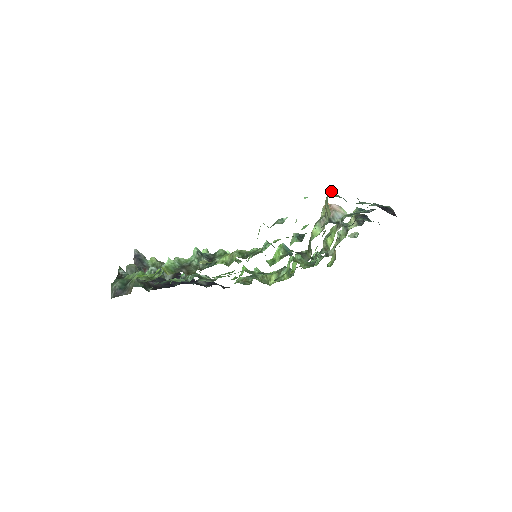
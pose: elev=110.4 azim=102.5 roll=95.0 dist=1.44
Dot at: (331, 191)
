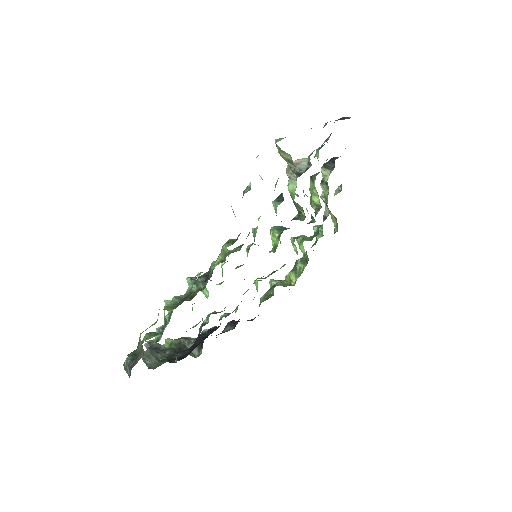
Dot at: (277, 139)
